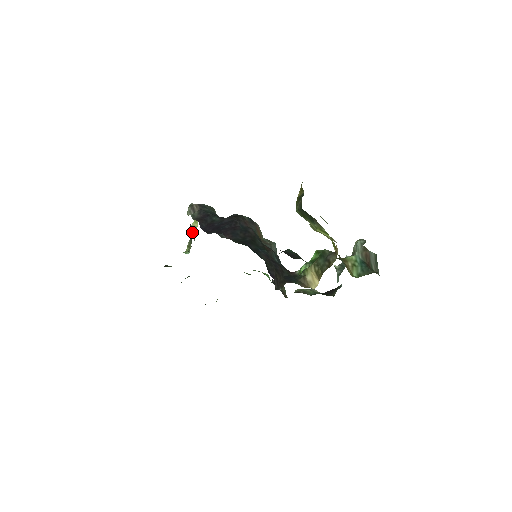
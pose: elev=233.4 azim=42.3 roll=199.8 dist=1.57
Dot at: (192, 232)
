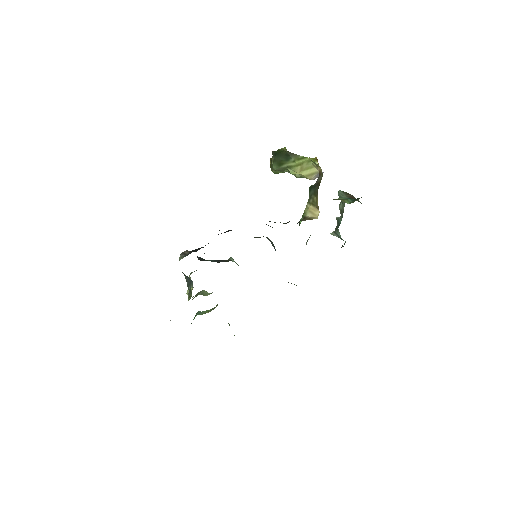
Dot at: (189, 283)
